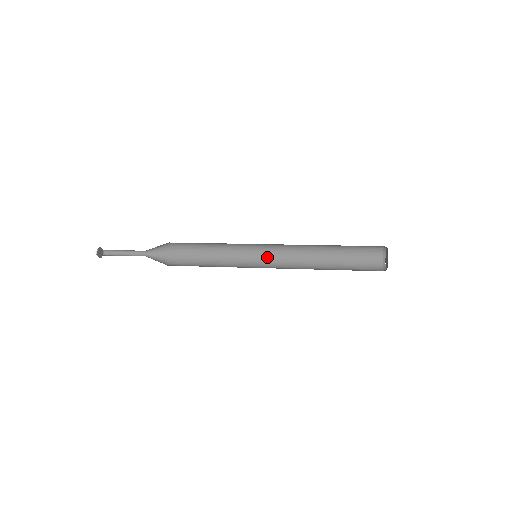
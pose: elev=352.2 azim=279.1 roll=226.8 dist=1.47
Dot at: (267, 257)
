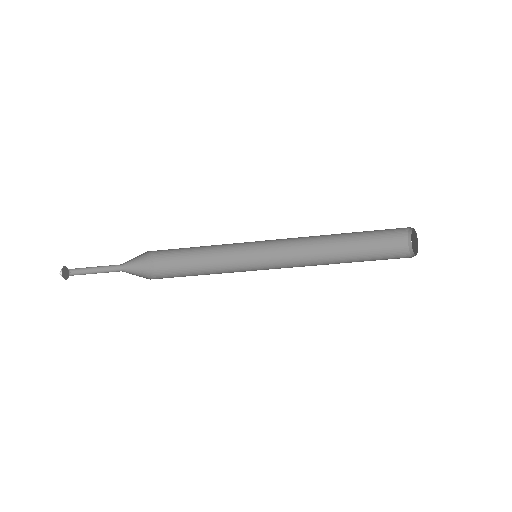
Dot at: occluded
